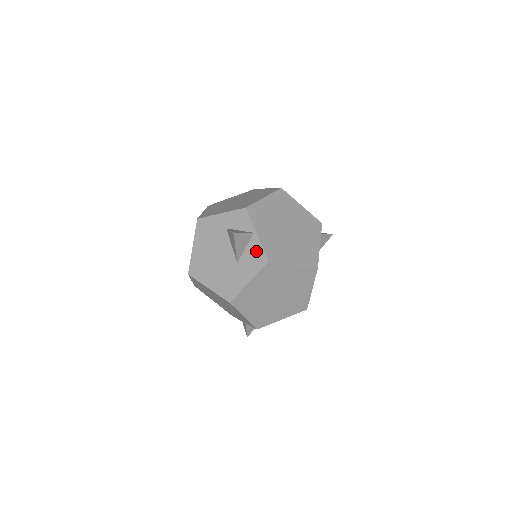
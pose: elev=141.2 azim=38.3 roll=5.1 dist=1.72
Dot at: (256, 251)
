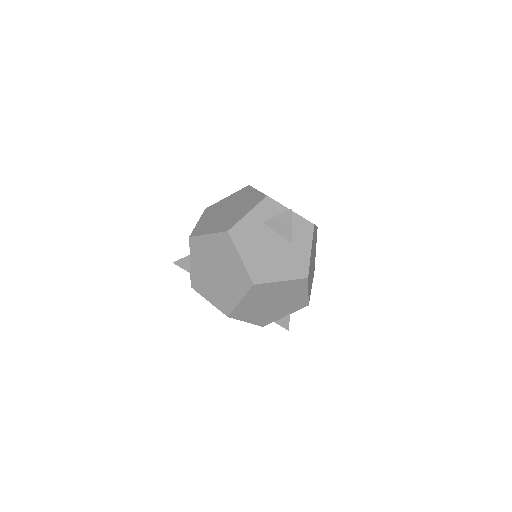
Dot at: (300, 223)
